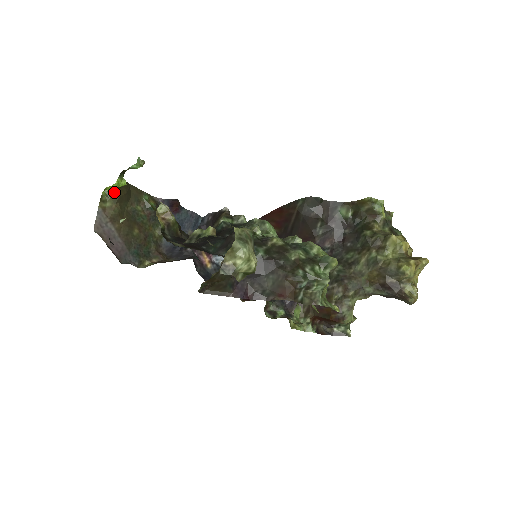
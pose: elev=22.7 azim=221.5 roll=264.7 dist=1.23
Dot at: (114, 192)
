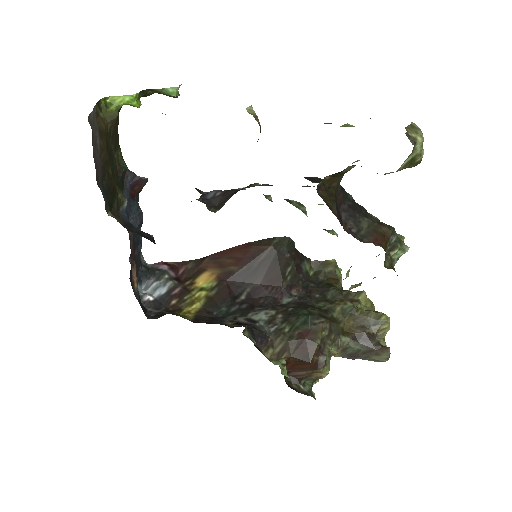
Dot at: (117, 107)
